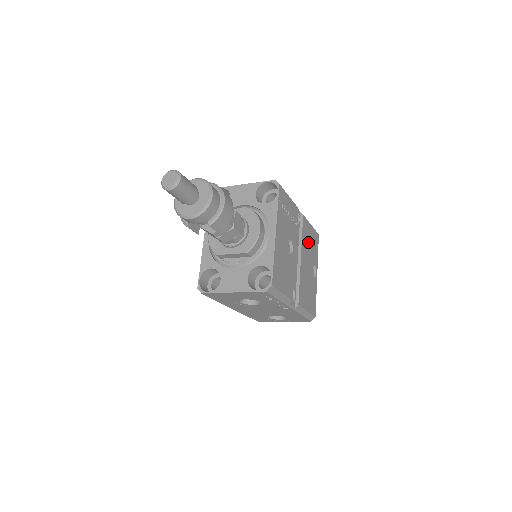
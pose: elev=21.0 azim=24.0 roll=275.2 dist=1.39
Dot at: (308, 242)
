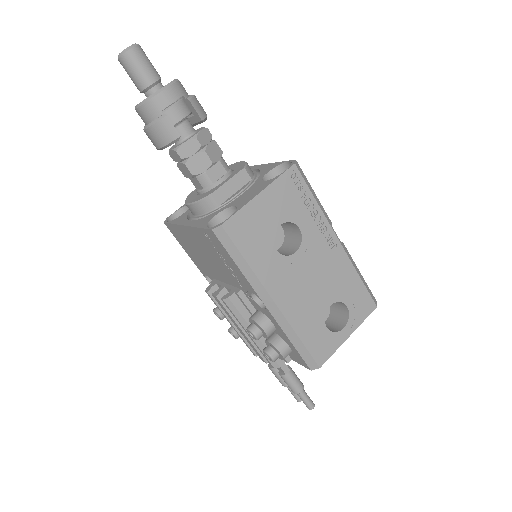
Dot at: occluded
